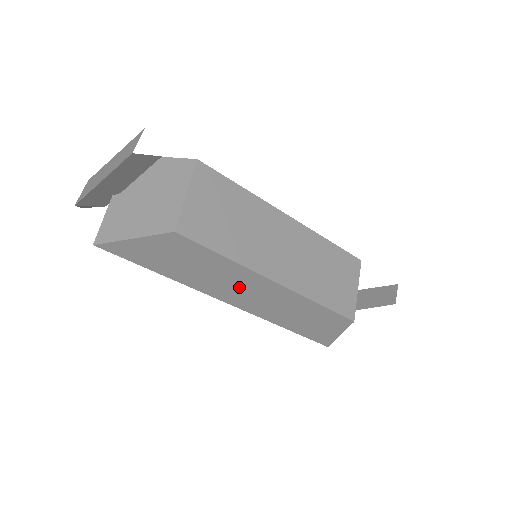
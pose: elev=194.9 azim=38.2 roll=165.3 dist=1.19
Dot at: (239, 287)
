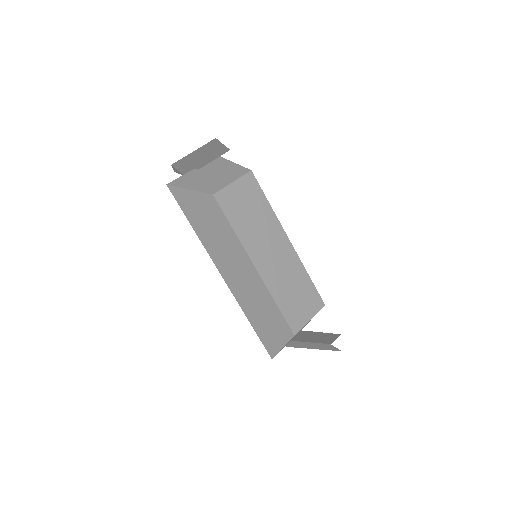
Dot at: (233, 261)
